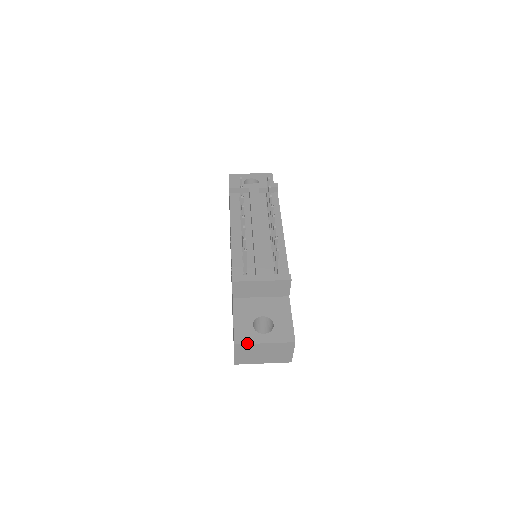
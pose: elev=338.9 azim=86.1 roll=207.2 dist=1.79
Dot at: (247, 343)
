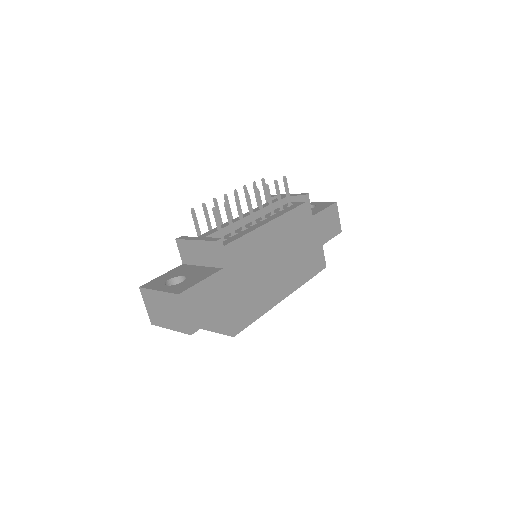
Dot at: (147, 288)
